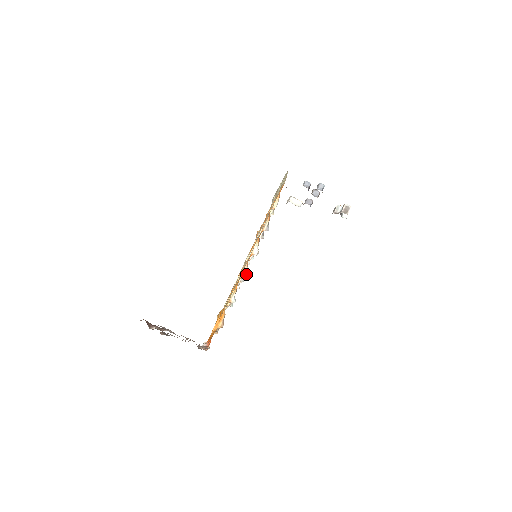
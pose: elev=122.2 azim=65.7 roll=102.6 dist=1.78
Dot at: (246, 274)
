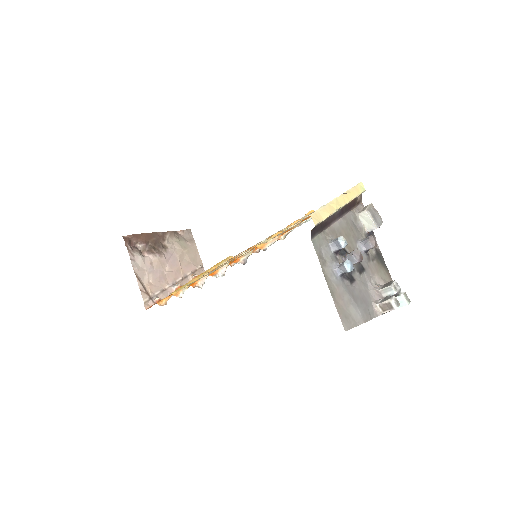
Dot at: (203, 283)
